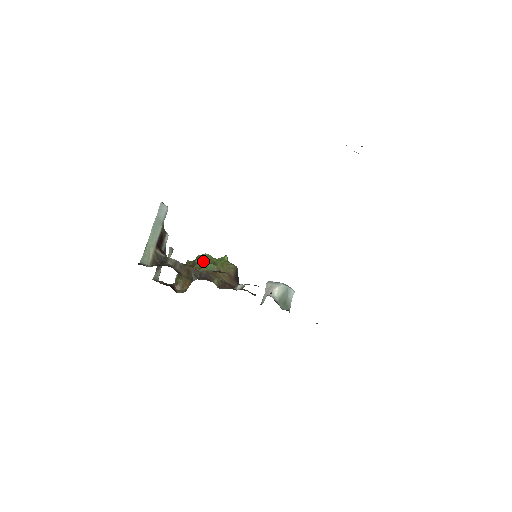
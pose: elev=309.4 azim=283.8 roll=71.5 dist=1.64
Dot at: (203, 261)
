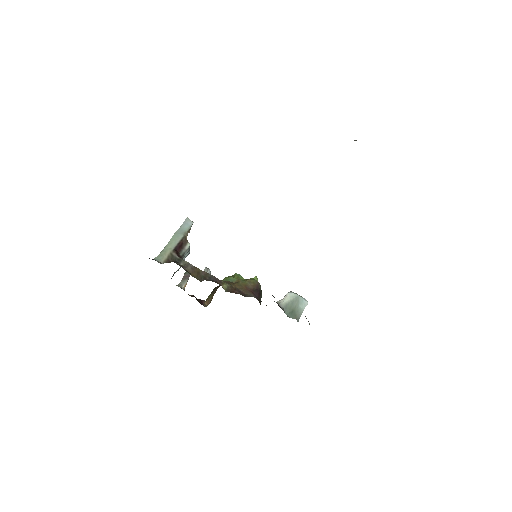
Dot at: occluded
